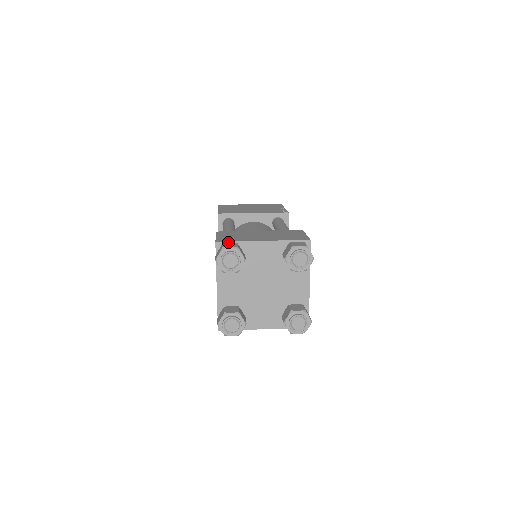
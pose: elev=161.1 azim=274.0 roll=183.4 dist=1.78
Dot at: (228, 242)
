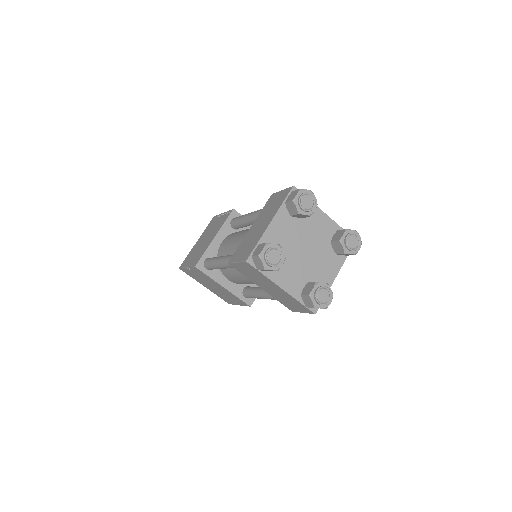
Dot at: (253, 251)
